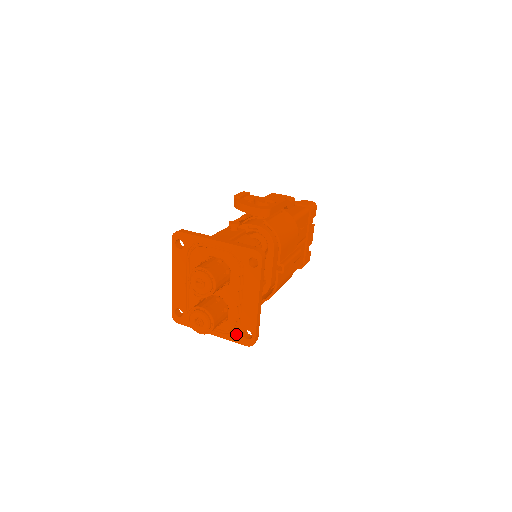
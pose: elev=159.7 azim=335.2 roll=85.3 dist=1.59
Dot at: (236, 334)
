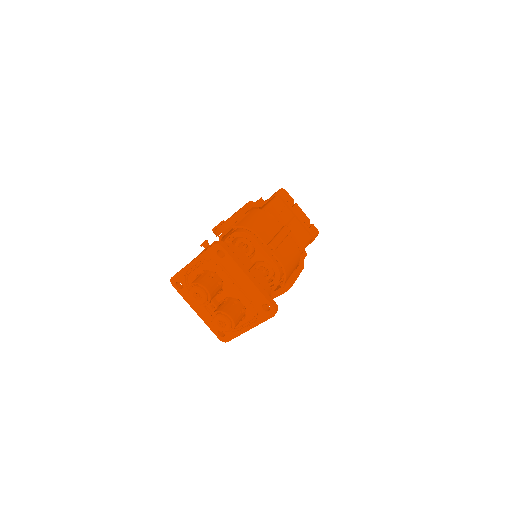
Dot at: (260, 314)
